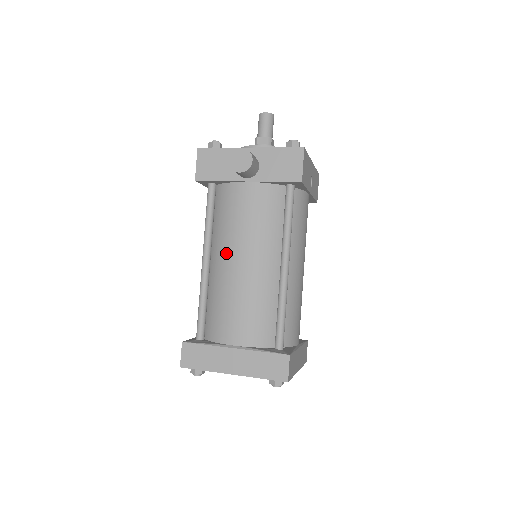
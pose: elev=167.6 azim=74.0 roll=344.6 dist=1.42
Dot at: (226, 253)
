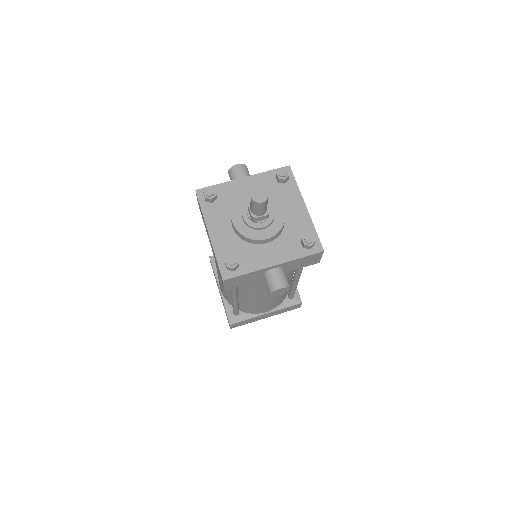
Dot at: (255, 296)
